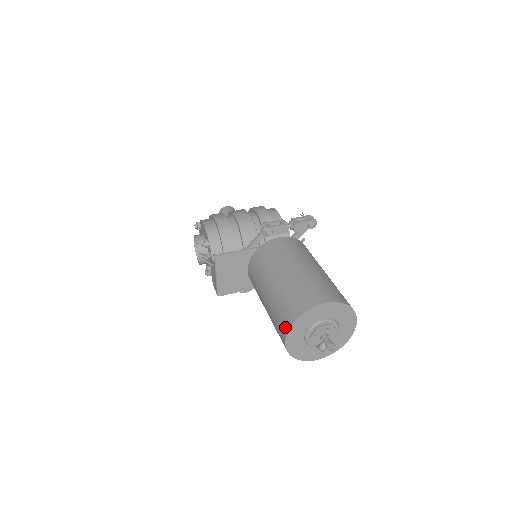
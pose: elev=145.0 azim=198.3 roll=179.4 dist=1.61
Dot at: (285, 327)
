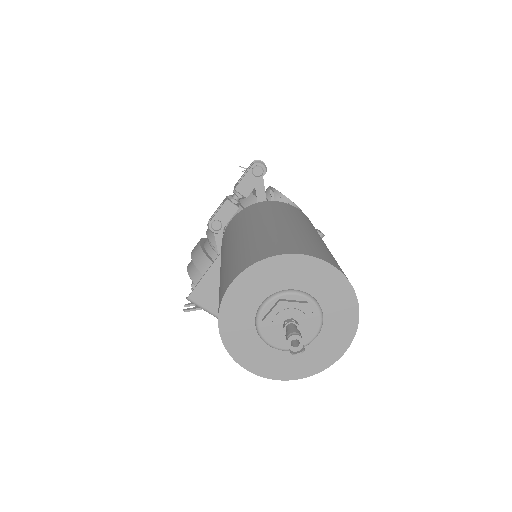
Dot at: occluded
